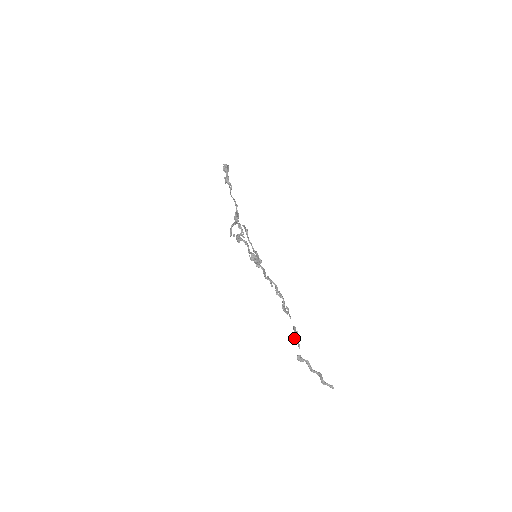
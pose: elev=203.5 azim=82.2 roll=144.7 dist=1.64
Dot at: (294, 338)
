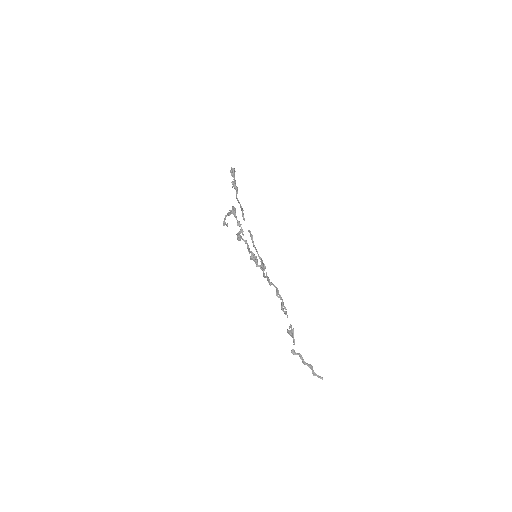
Dot at: (289, 334)
